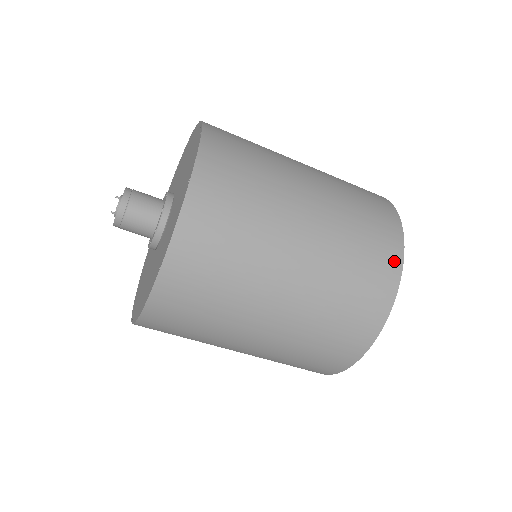
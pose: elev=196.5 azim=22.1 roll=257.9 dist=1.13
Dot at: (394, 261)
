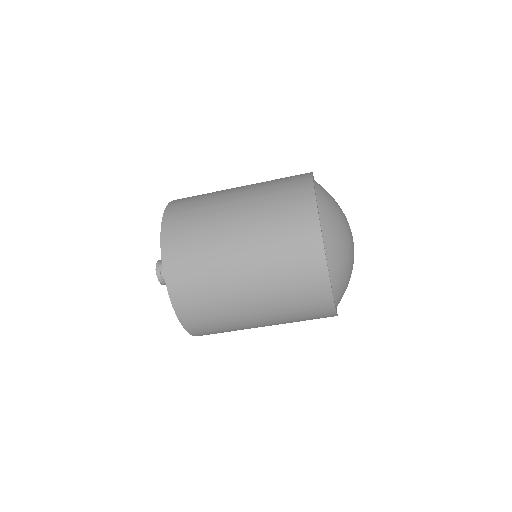
Dot at: (316, 250)
